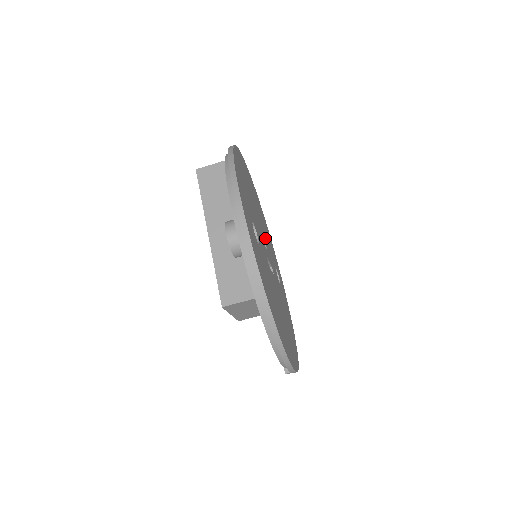
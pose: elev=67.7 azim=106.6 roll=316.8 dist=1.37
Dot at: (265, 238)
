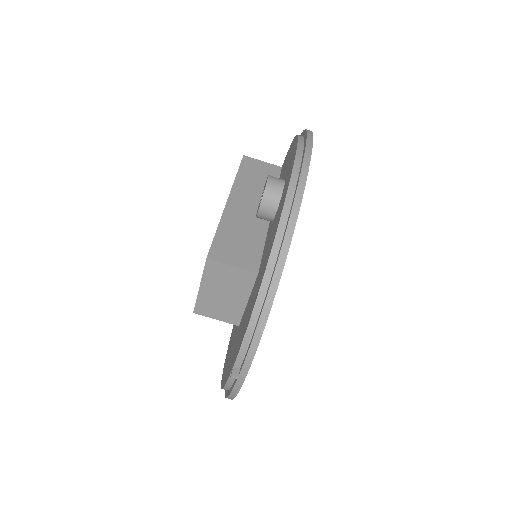
Dot at: occluded
